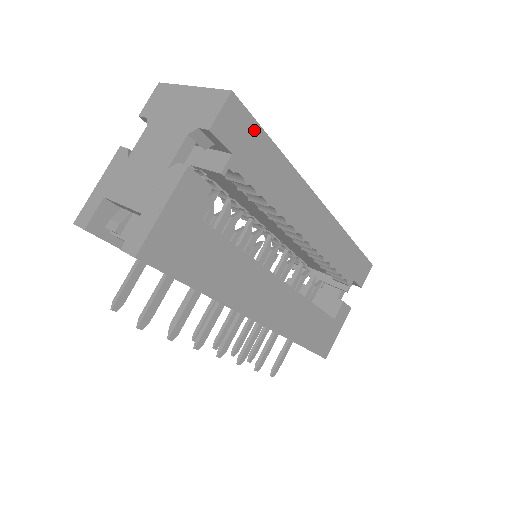
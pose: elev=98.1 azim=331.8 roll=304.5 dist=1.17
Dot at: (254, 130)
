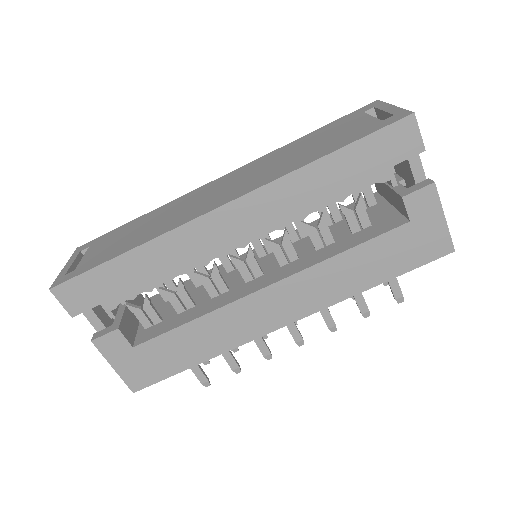
Dot at: (90, 277)
